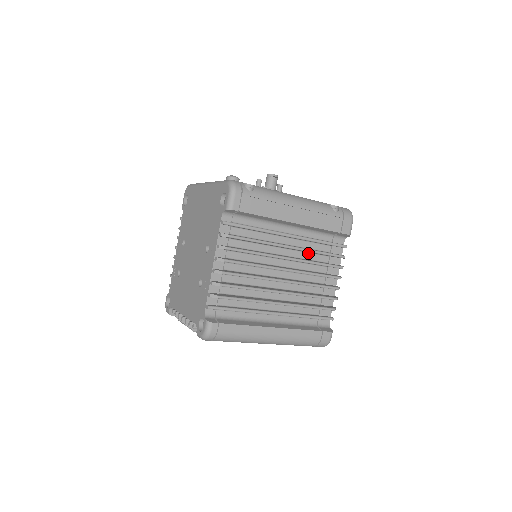
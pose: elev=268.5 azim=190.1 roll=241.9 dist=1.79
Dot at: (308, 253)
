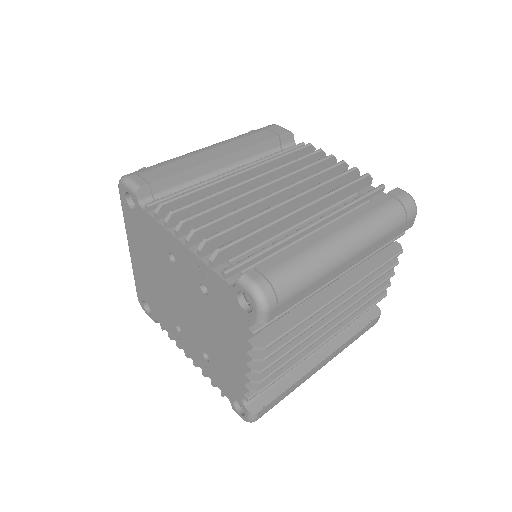
Dot at: occluded
